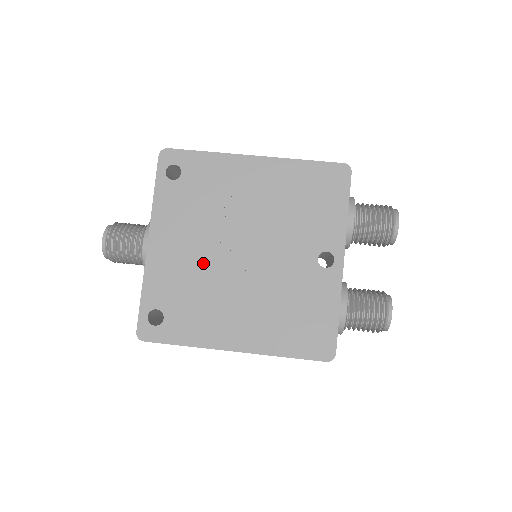
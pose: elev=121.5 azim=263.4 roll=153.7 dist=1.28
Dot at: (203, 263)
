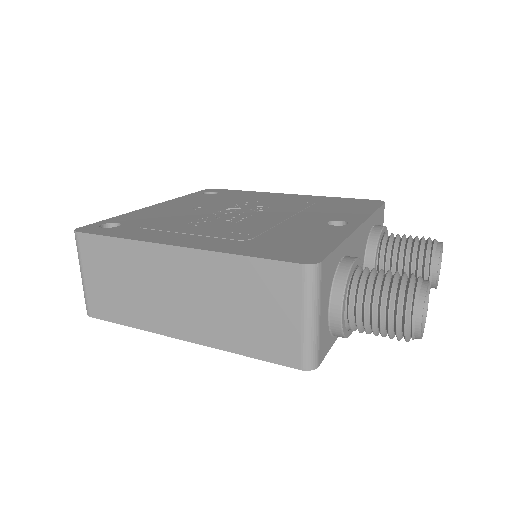
Dot at: (195, 213)
